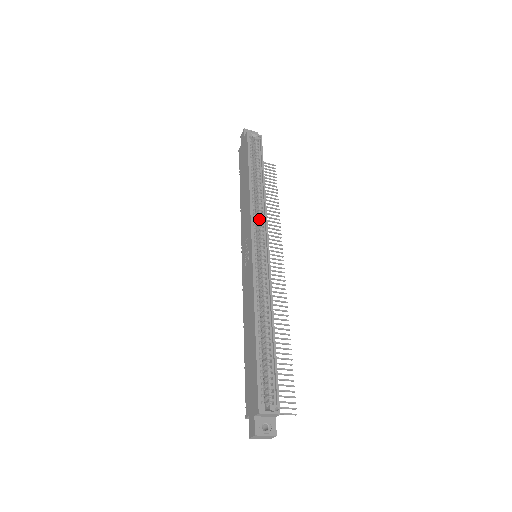
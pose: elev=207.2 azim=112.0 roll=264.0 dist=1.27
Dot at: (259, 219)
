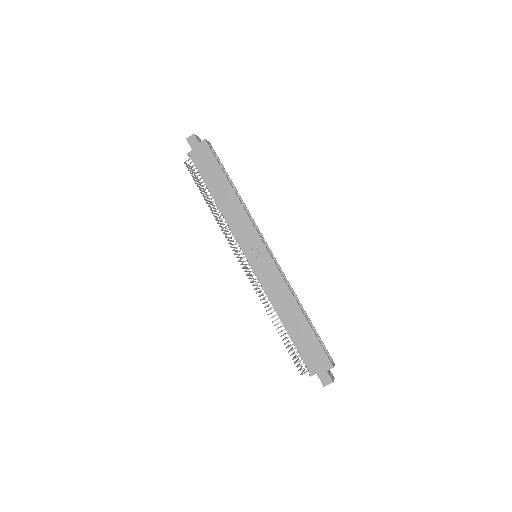
Dot at: occluded
